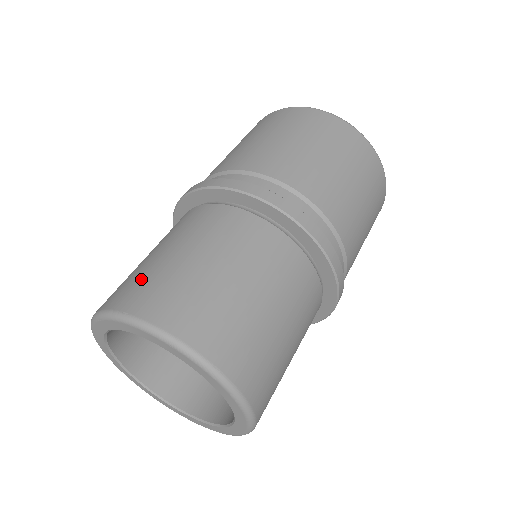
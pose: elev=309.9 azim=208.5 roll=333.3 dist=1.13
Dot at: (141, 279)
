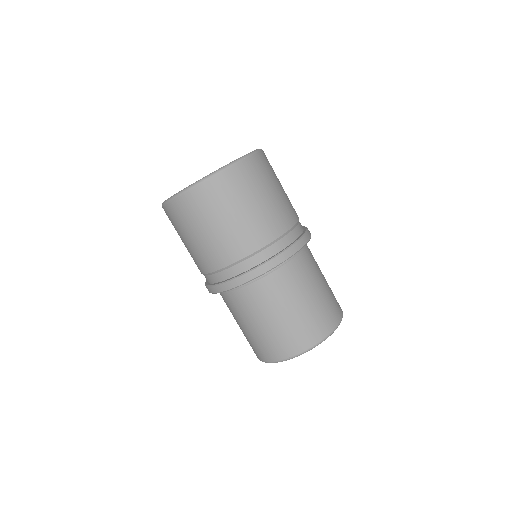
Dot at: occluded
